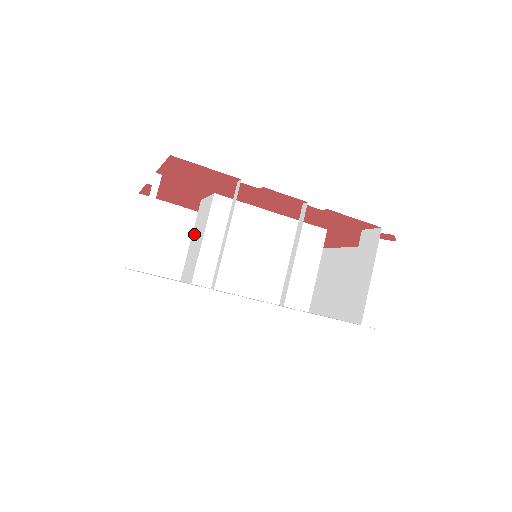
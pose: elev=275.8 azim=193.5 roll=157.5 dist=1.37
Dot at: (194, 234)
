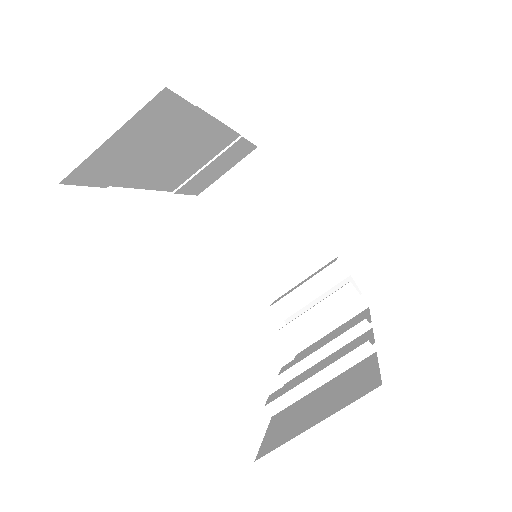
Dot at: (230, 243)
